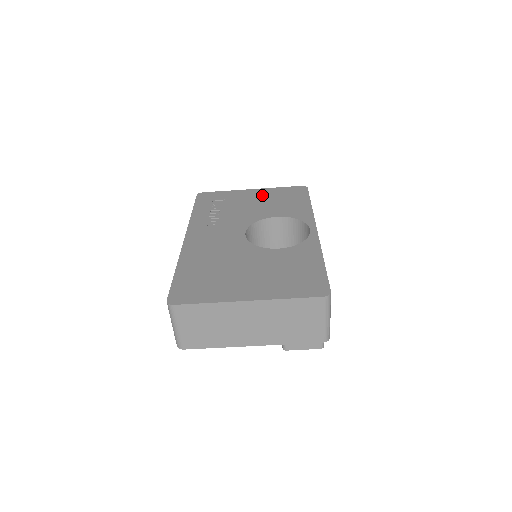
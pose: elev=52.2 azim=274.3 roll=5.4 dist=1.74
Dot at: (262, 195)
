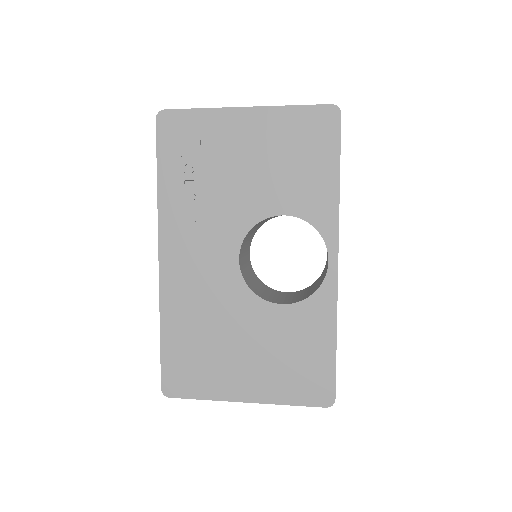
Dot at: (263, 135)
